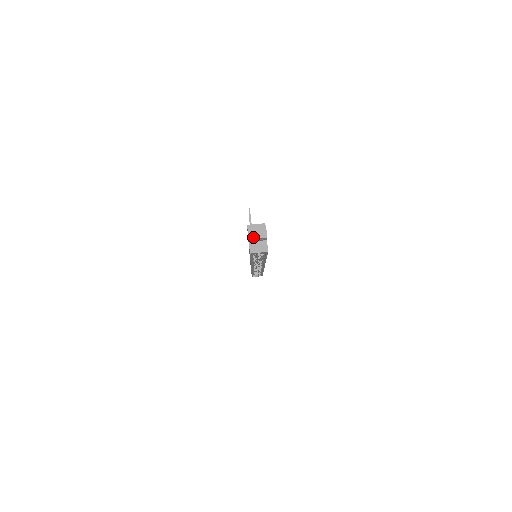
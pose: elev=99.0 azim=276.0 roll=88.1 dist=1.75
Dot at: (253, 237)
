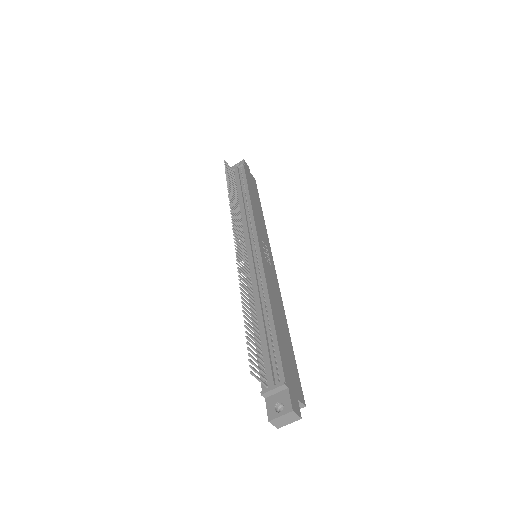
Dot at: (282, 425)
